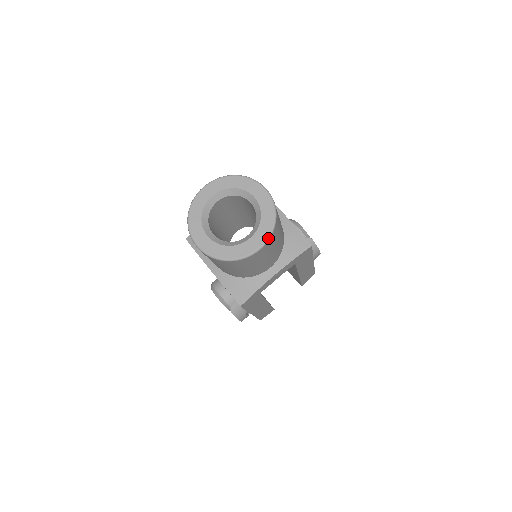
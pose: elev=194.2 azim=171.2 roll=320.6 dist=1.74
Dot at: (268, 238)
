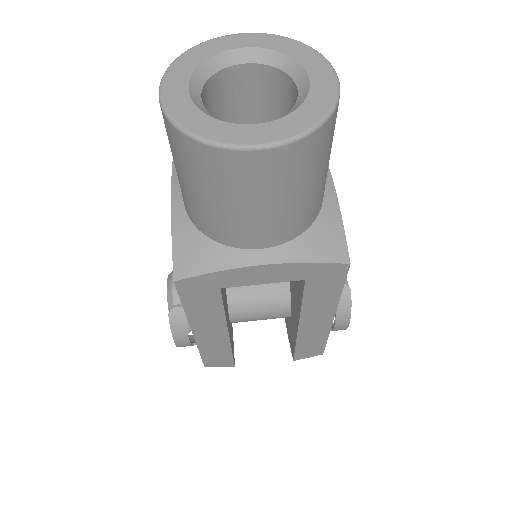
Dot at: (288, 139)
